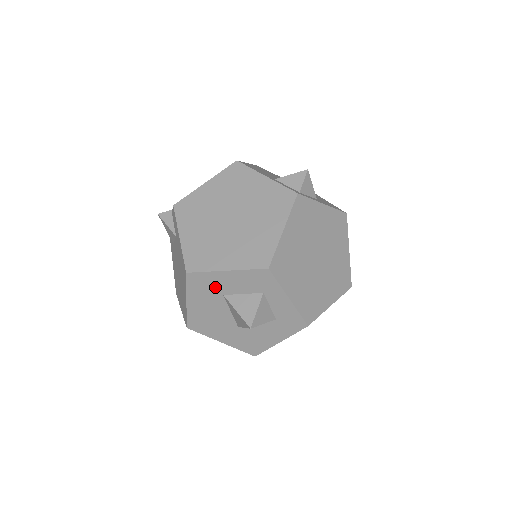
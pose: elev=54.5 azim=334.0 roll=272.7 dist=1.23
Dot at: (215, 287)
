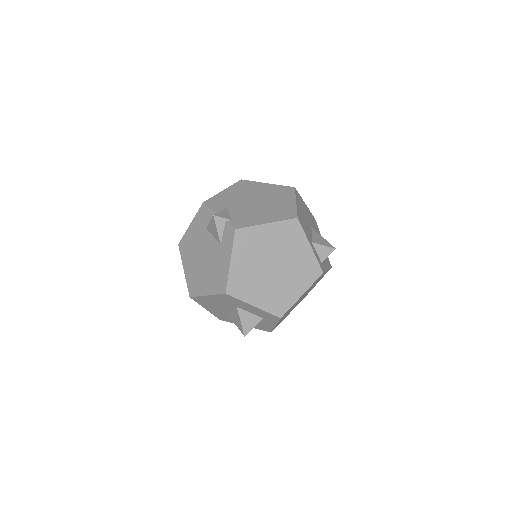
Dot at: (236, 304)
